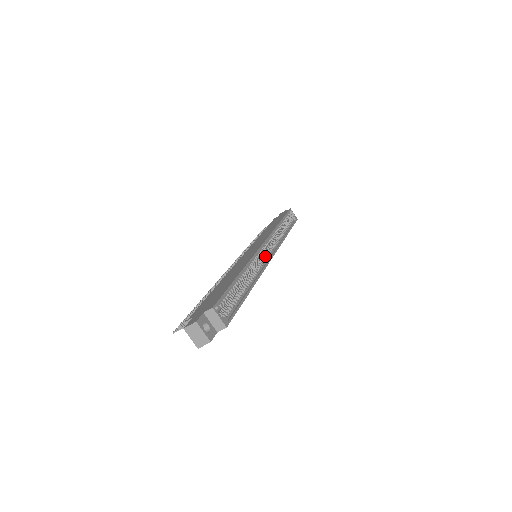
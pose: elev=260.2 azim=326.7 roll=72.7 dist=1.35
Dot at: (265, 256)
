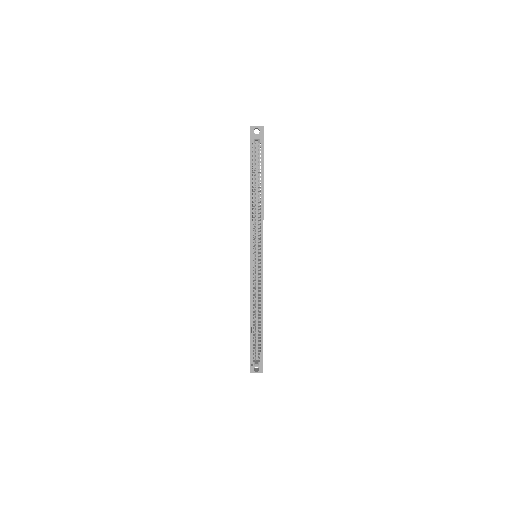
Dot at: occluded
